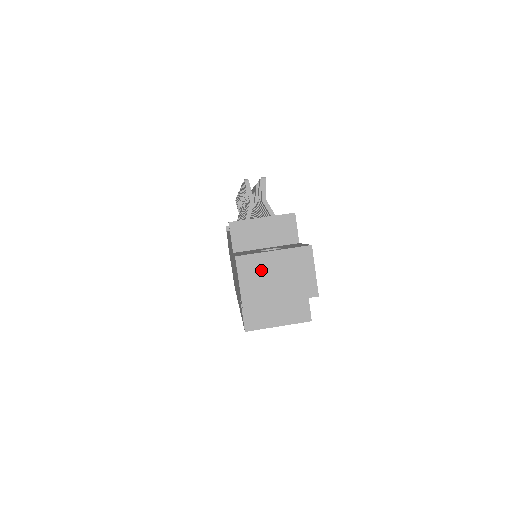
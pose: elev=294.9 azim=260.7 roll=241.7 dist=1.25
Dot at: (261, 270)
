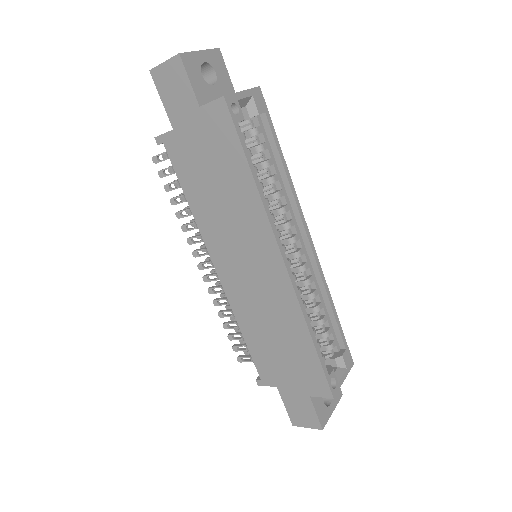
Dot at: occluded
